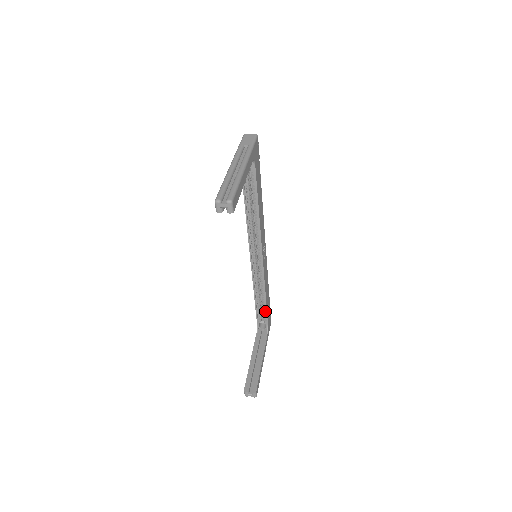
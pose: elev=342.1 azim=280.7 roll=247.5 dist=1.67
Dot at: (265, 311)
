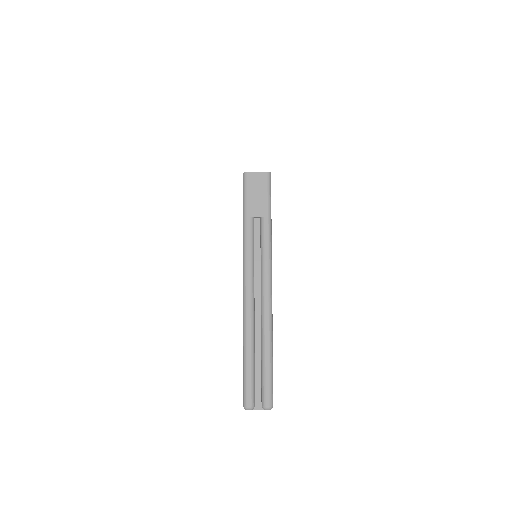
Dot at: occluded
